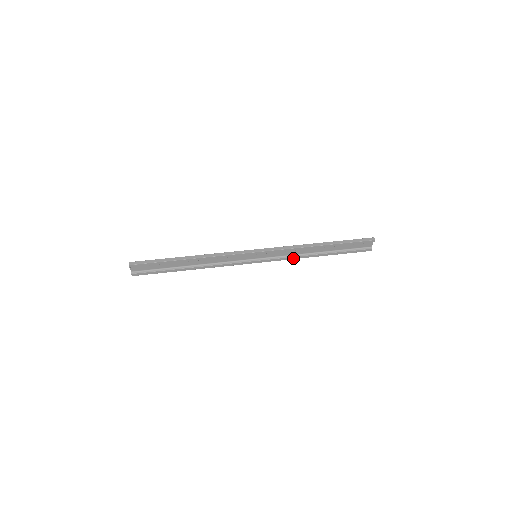
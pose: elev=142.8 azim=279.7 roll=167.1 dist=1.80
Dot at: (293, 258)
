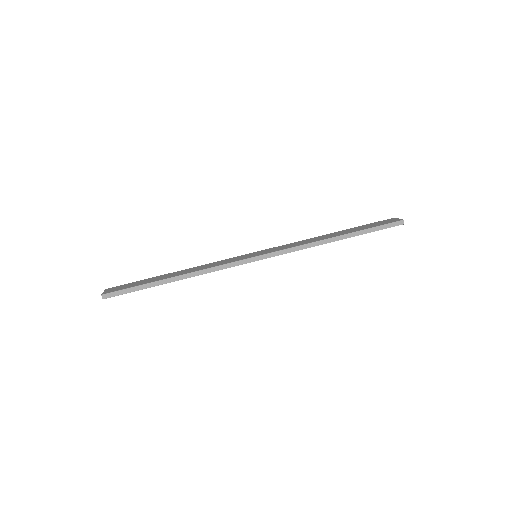
Dot at: occluded
